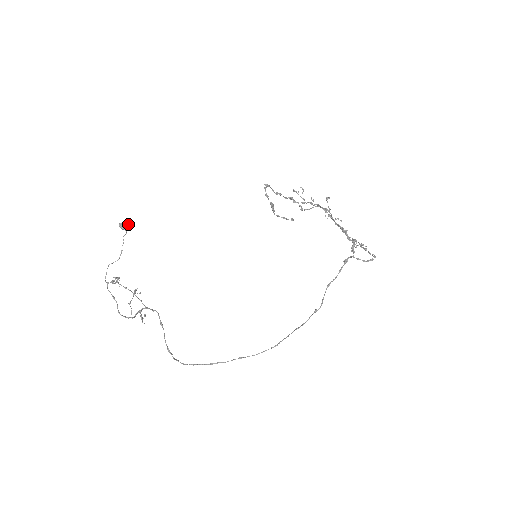
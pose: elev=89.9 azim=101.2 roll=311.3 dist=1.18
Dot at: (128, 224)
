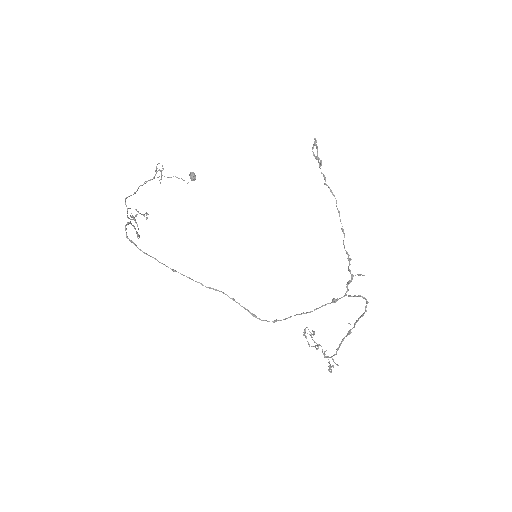
Dot at: occluded
